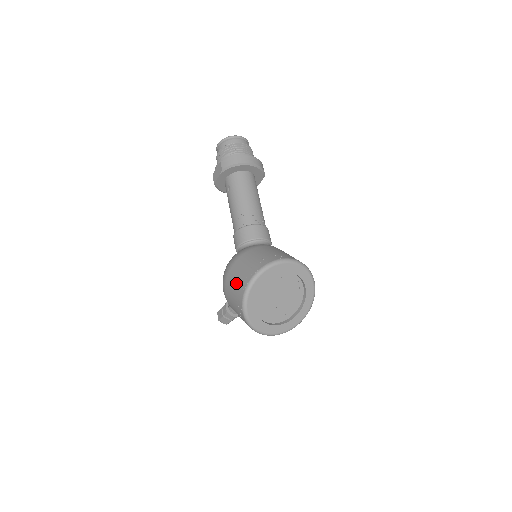
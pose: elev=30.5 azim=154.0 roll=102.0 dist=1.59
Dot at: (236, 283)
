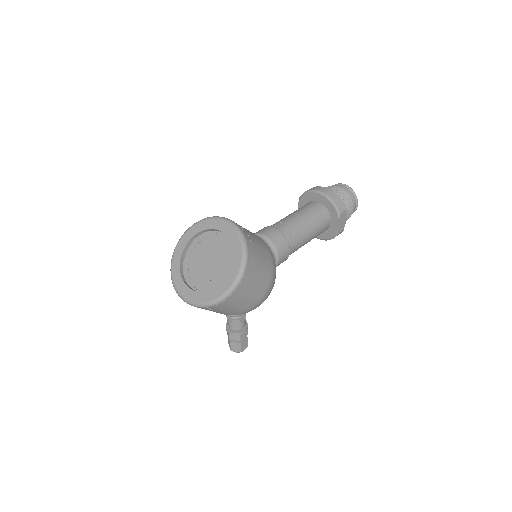
Dot at: occluded
